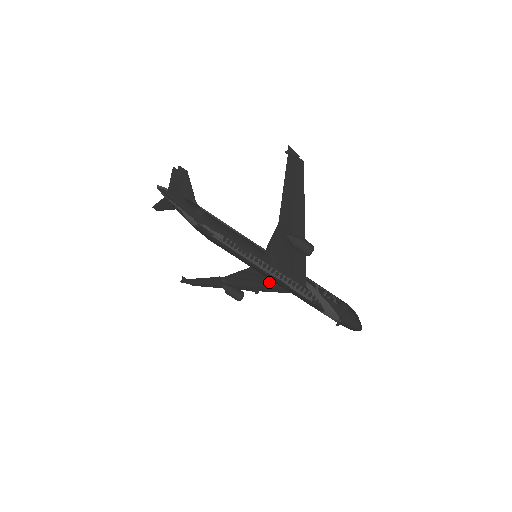
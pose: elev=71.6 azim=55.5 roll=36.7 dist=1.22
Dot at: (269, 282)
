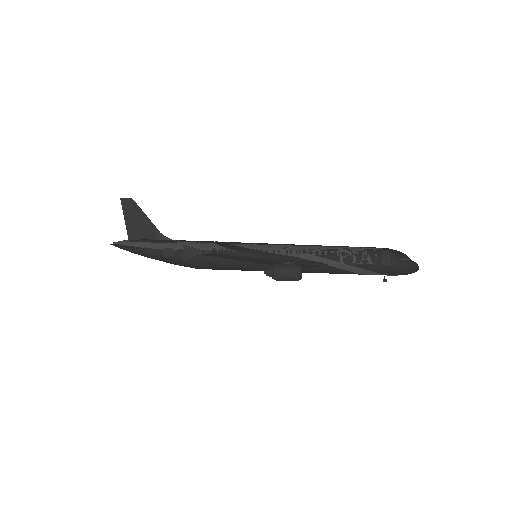
Dot at: occluded
